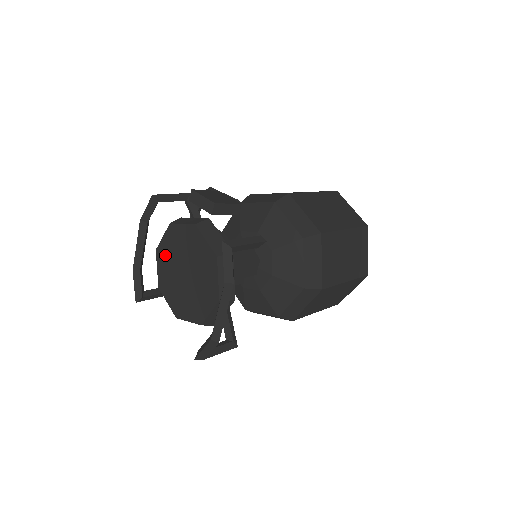
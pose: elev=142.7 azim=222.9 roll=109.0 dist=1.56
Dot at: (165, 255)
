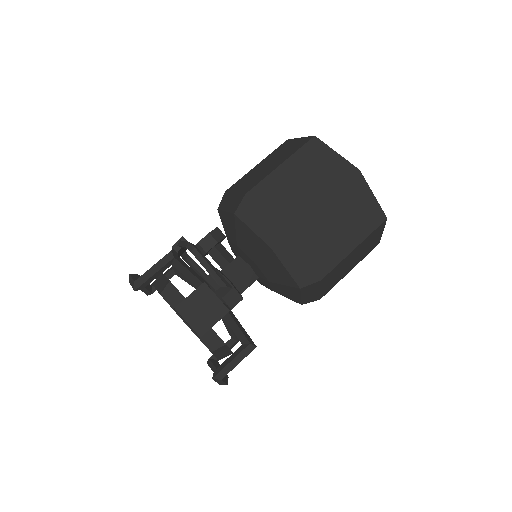
Dot at: occluded
